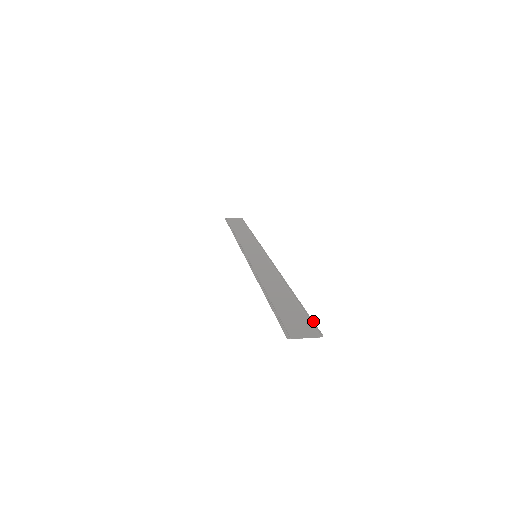
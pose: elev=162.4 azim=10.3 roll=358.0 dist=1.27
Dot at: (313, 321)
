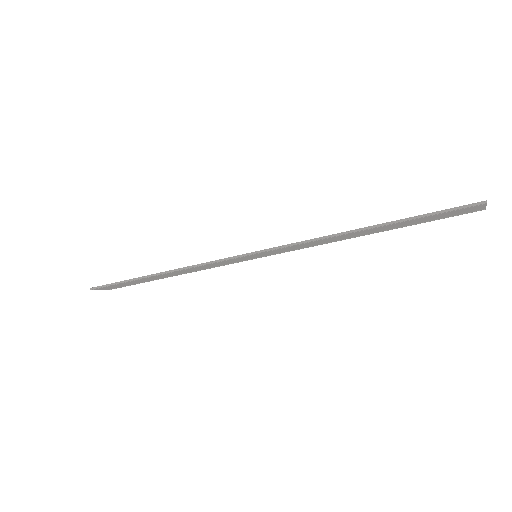
Dot at: occluded
